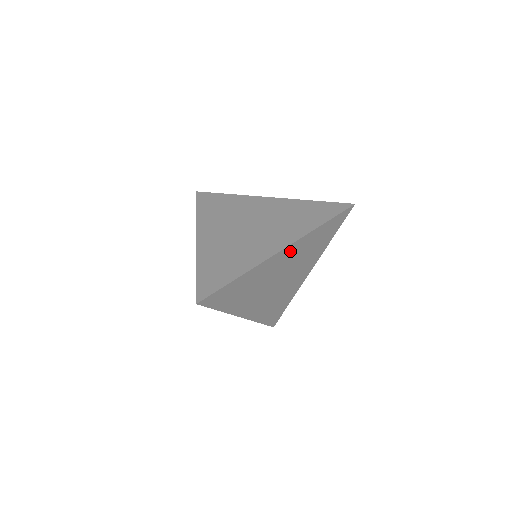
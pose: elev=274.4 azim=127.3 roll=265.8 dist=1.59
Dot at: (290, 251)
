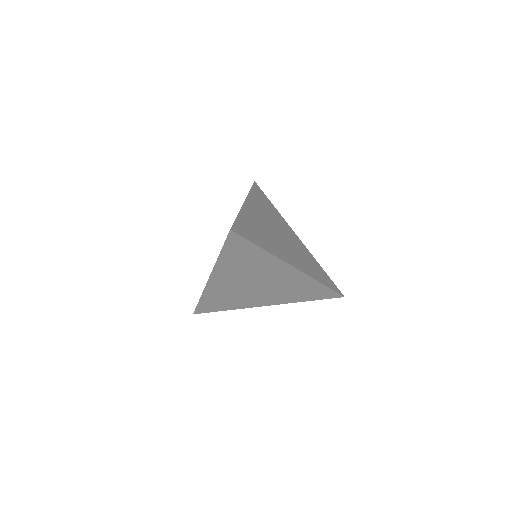
Dot at: (293, 275)
